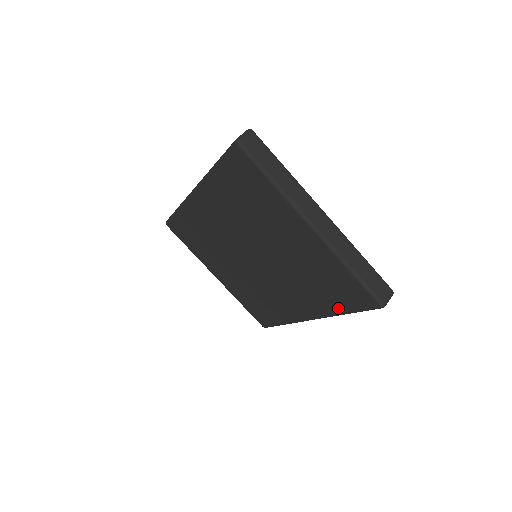
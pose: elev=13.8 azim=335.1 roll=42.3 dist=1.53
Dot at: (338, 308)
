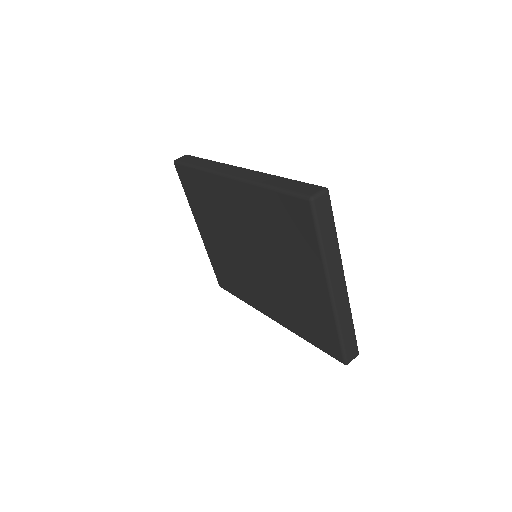
Dot at: (305, 336)
